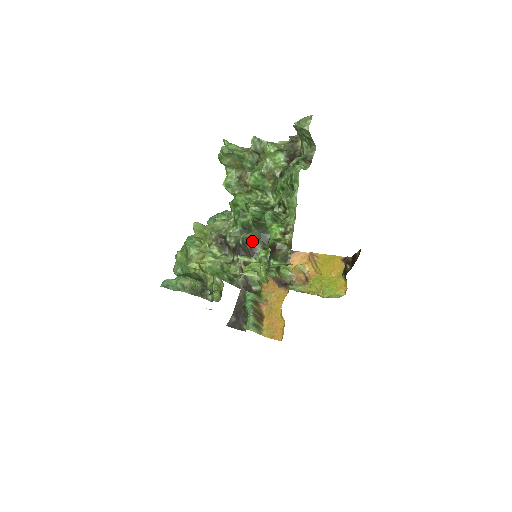
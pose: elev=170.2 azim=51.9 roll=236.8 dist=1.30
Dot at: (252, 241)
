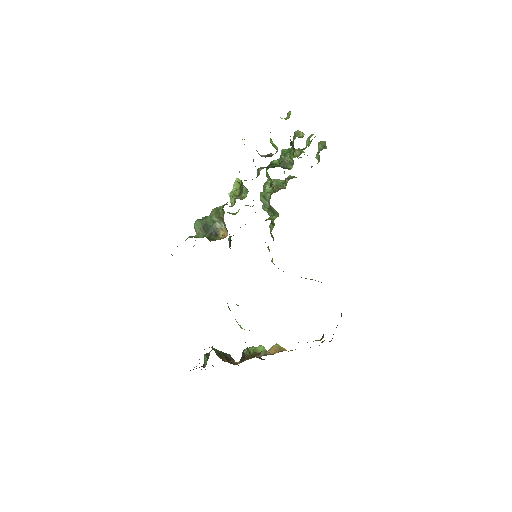
Dot at: (276, 164)
